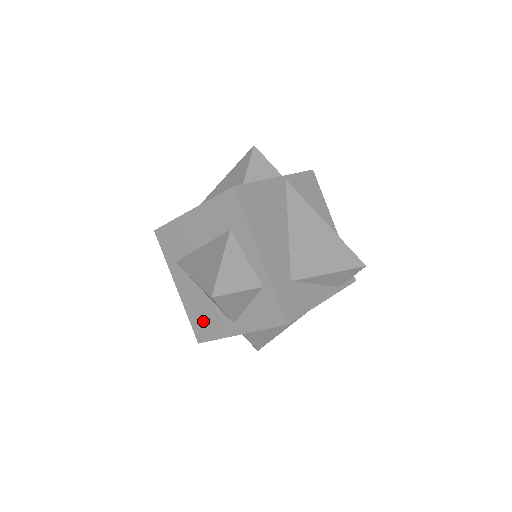
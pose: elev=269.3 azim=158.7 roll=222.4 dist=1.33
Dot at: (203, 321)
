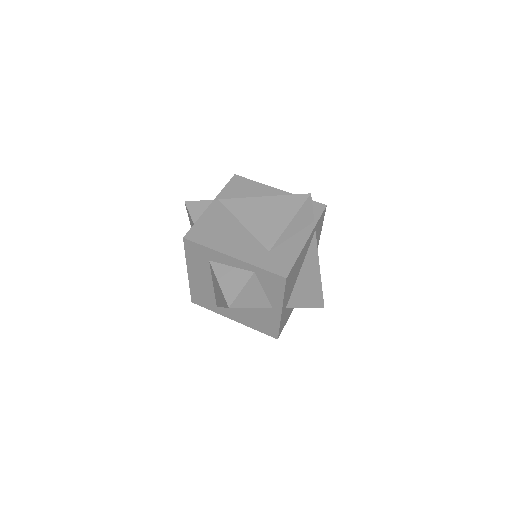
Dot at: (263, 324)
